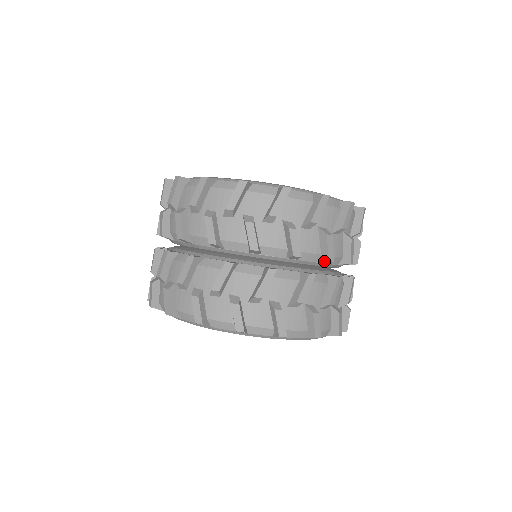
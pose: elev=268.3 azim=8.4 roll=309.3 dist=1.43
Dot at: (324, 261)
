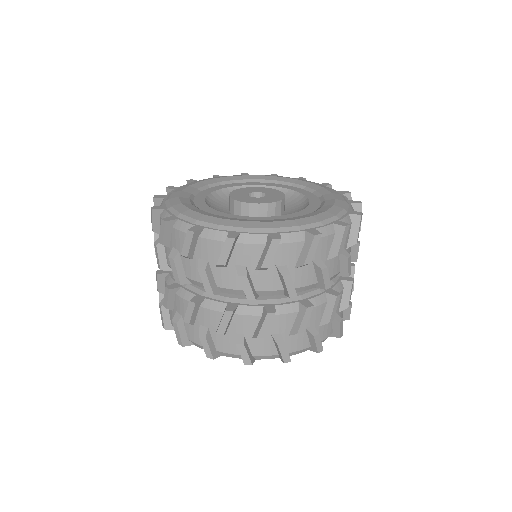
Dot at: (321, 288)
